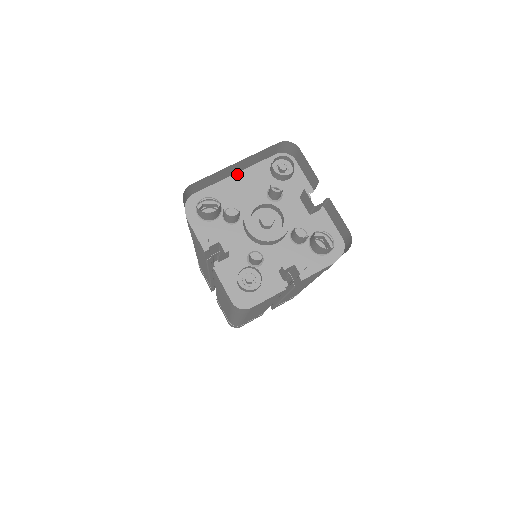
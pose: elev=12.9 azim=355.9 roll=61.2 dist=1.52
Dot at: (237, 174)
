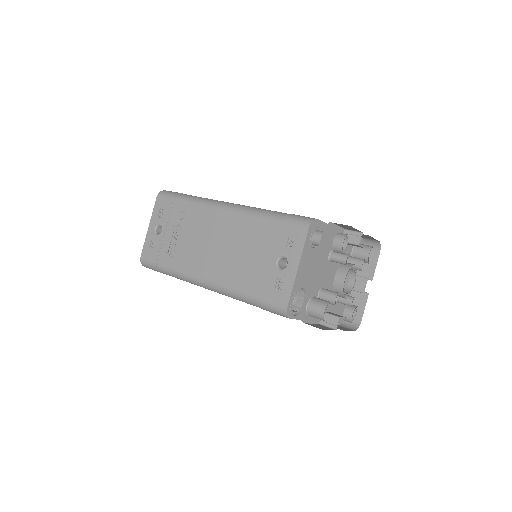
Dot at: (313, 270)
